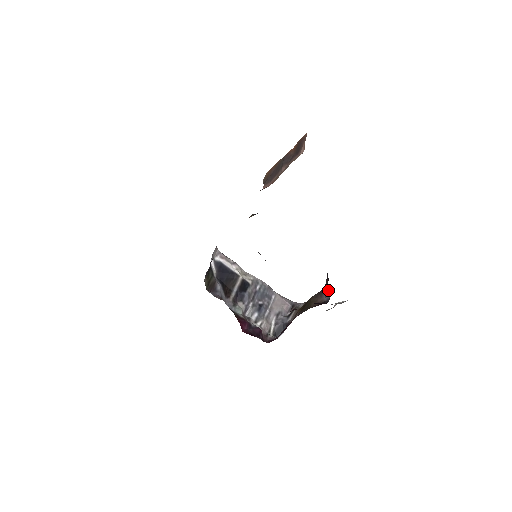
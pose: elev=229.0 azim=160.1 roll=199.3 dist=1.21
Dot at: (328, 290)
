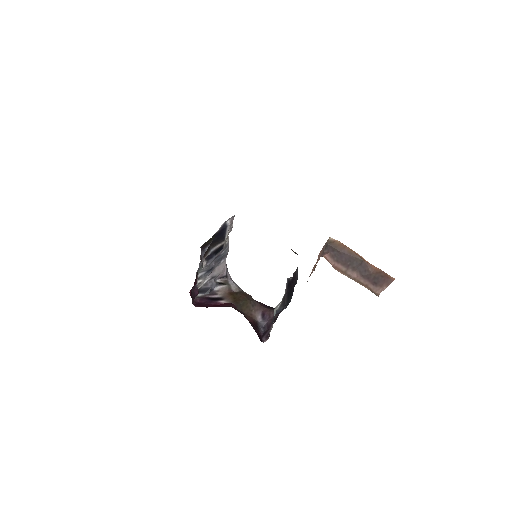
Dot at: (270, 327)
